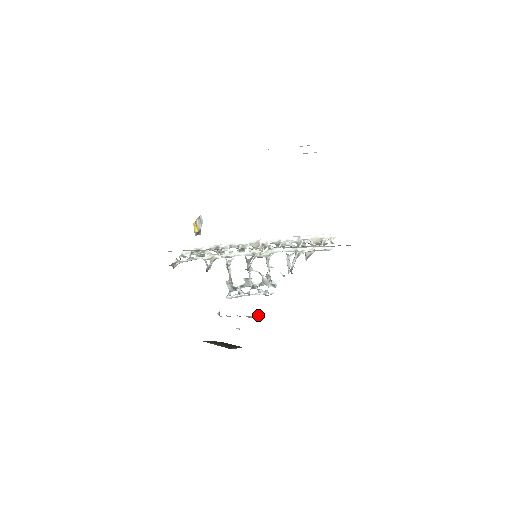
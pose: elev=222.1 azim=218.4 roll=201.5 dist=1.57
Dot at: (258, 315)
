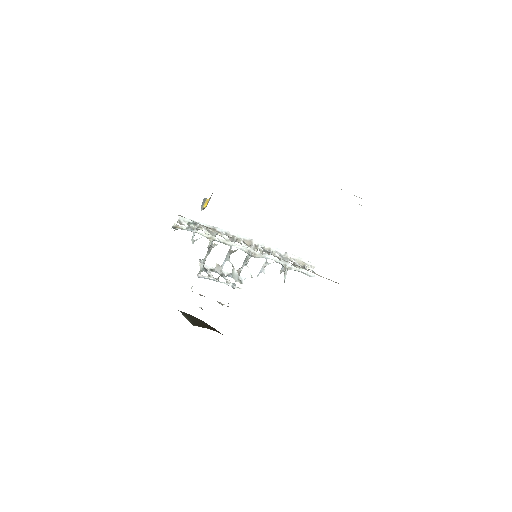
Dot at: occluded
